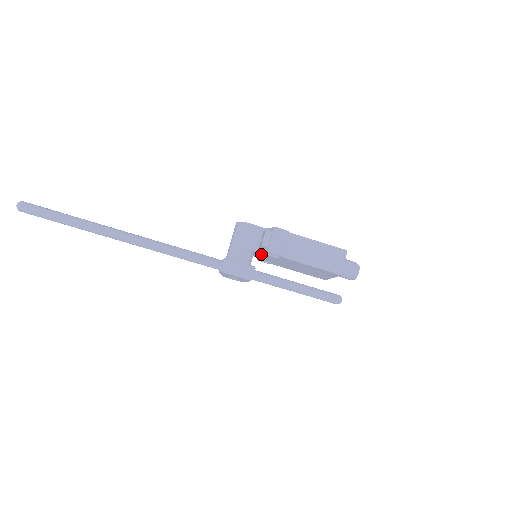
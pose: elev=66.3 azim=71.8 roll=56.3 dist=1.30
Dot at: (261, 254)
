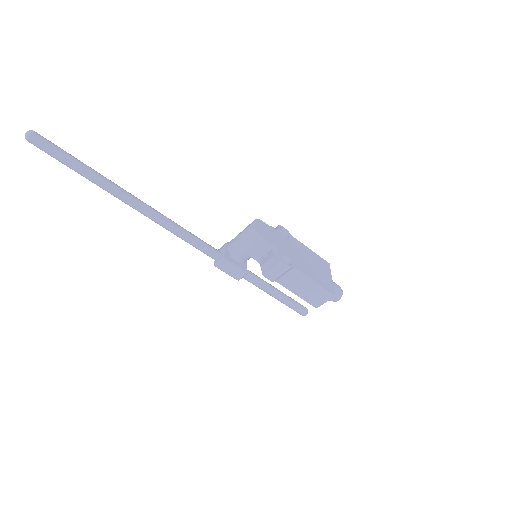
Dot at: occluded
